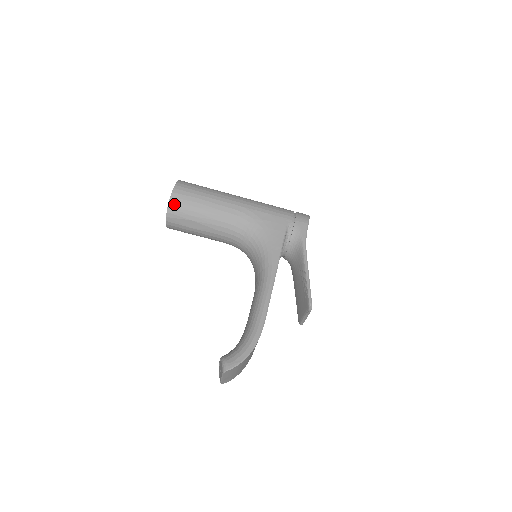
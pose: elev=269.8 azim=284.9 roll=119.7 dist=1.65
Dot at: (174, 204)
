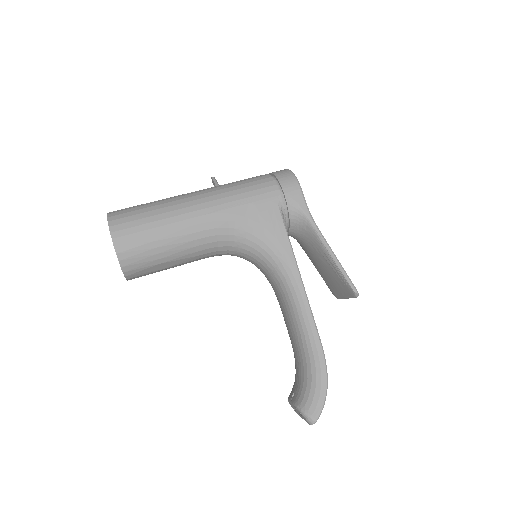
Dot at: (127, 259)
